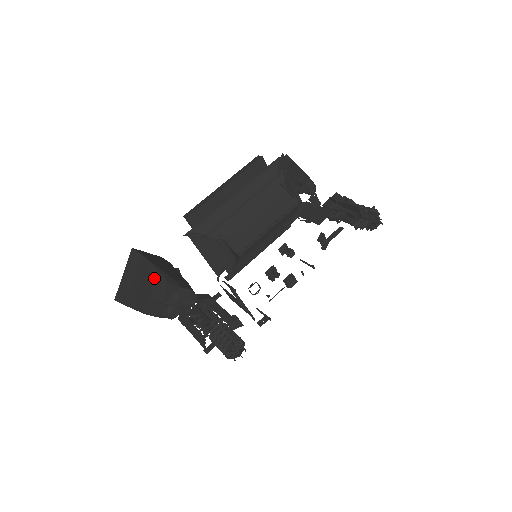
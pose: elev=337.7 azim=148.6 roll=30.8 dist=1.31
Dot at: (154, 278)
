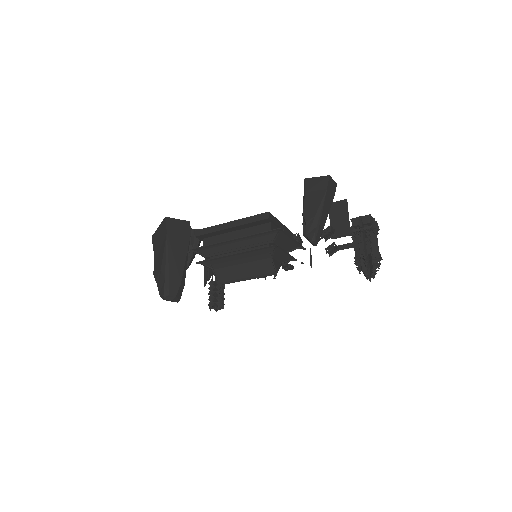
Dot at: (161, 268)
